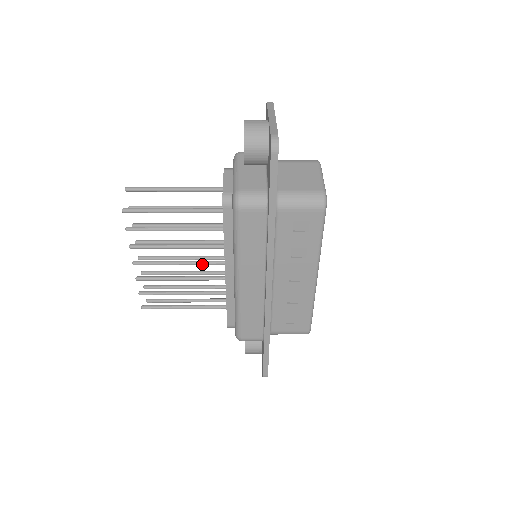
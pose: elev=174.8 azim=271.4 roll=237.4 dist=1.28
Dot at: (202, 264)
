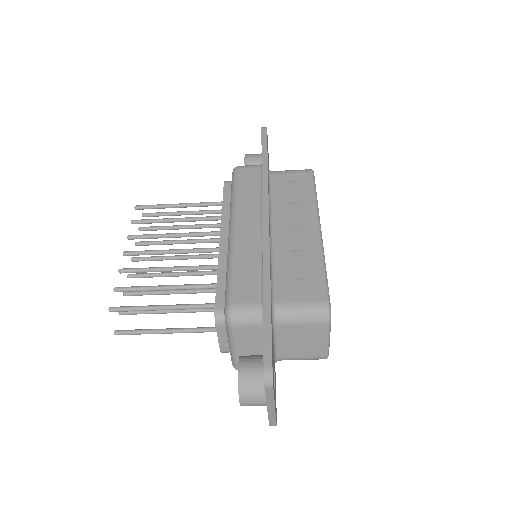
Dot at: (196, 249)
